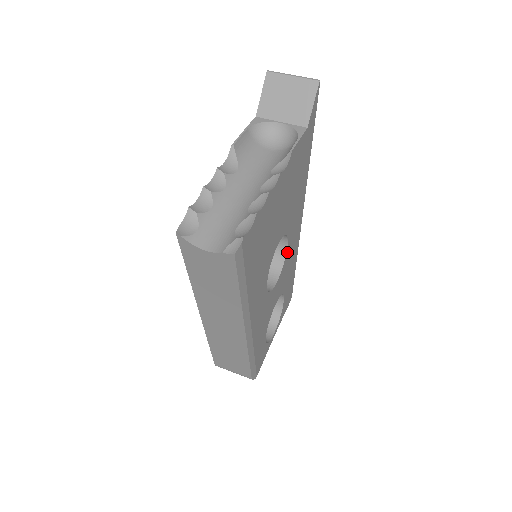
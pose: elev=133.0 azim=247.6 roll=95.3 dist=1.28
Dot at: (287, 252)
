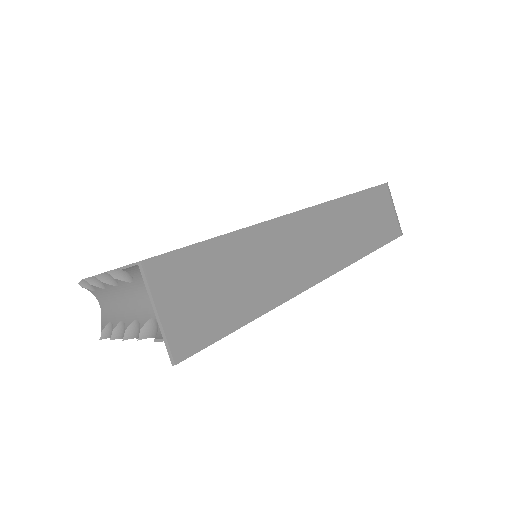
Dot at: occluded
